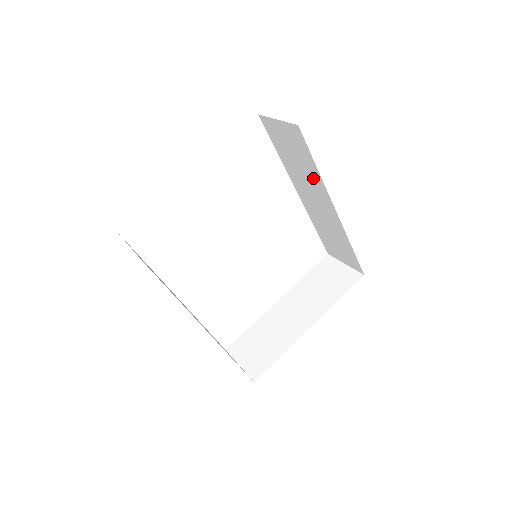
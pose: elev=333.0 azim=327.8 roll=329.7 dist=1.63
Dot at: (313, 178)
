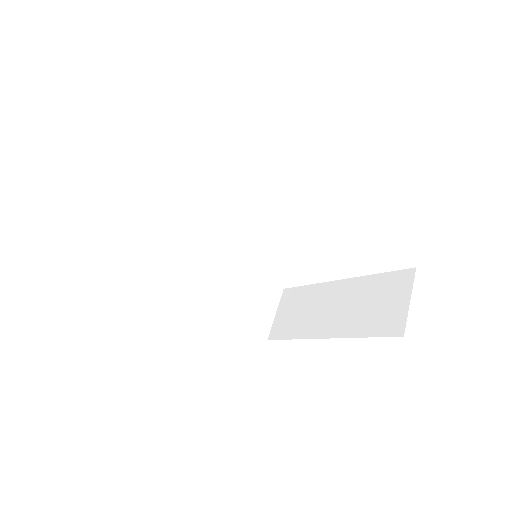
Dot at: occluded
